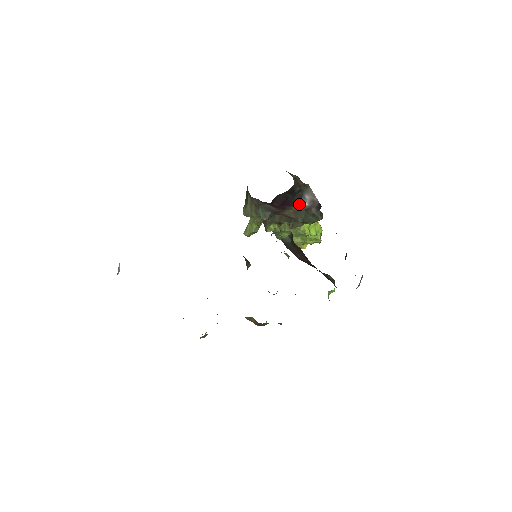
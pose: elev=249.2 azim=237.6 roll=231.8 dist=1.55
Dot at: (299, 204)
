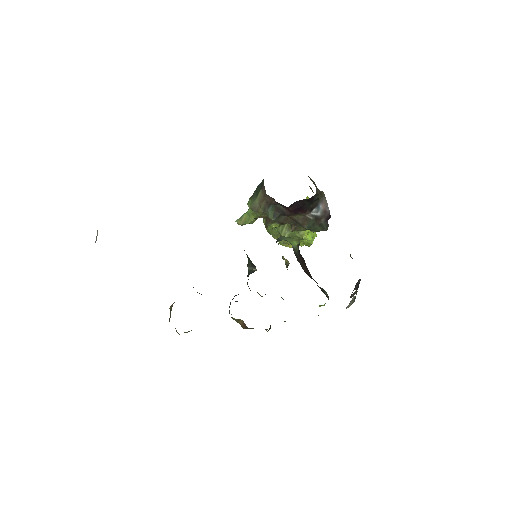
Dot at: (312, 212)
